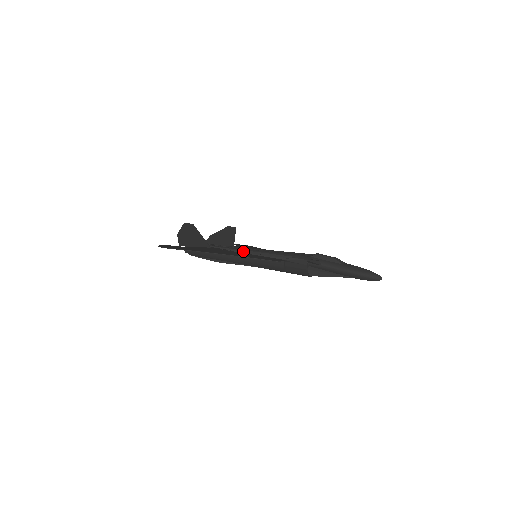
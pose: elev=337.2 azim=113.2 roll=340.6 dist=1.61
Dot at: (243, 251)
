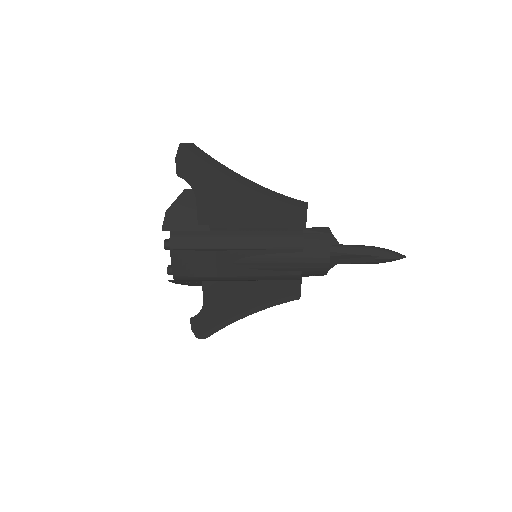
Dot at: occluded
